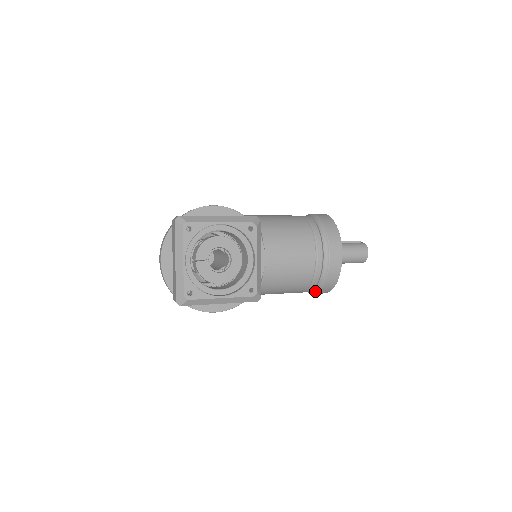
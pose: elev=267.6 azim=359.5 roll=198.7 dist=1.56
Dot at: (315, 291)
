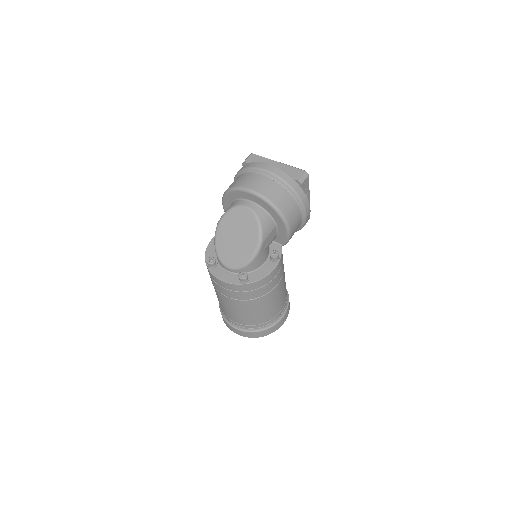
Dot at: (287, 303)
